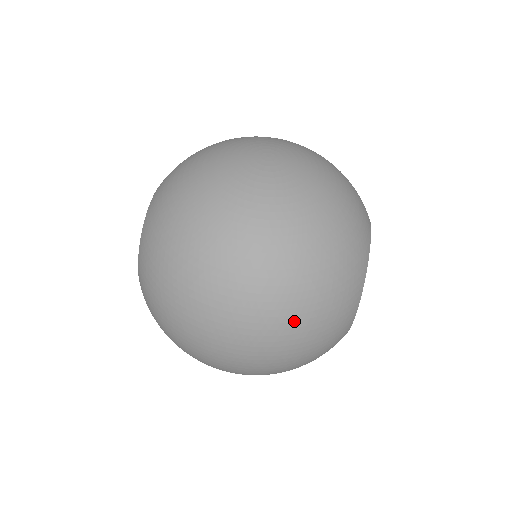
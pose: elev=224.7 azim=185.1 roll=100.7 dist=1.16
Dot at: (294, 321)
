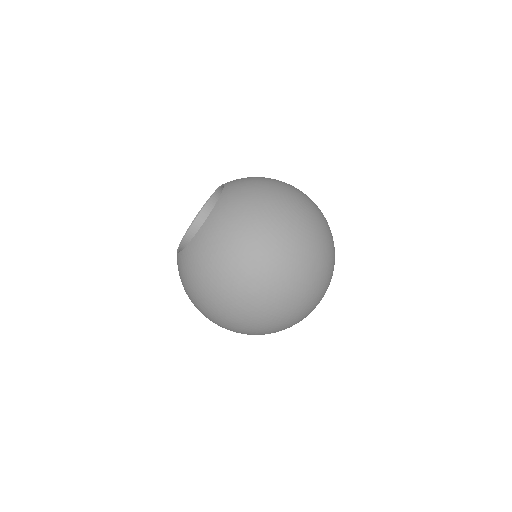
Dot at: (294, 300)
